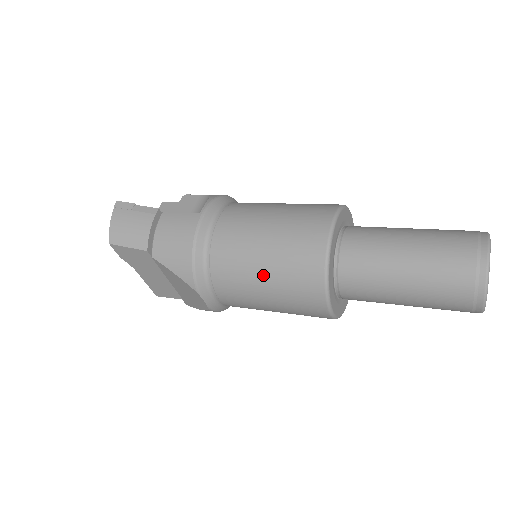
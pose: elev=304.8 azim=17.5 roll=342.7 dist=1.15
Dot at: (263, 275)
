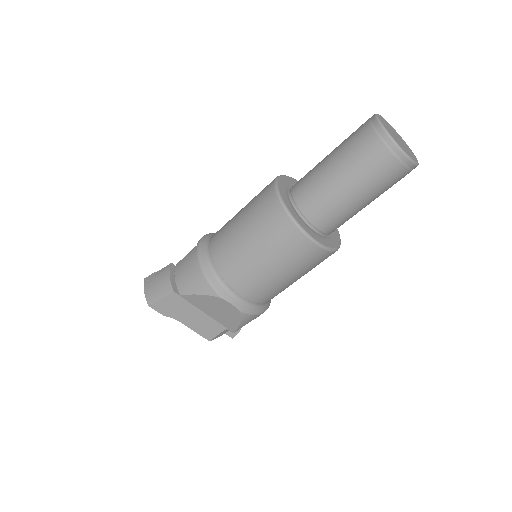
Dot at: (252, 247)
